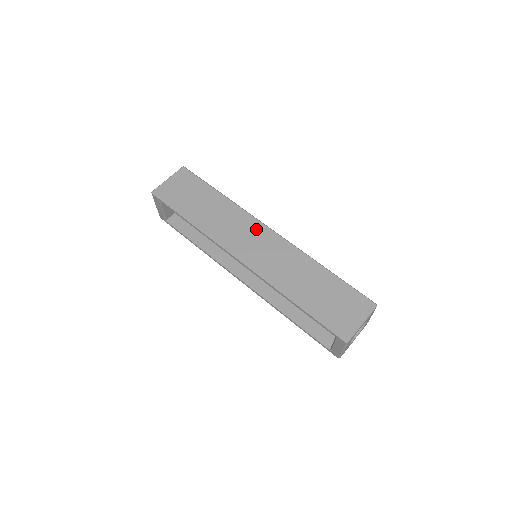
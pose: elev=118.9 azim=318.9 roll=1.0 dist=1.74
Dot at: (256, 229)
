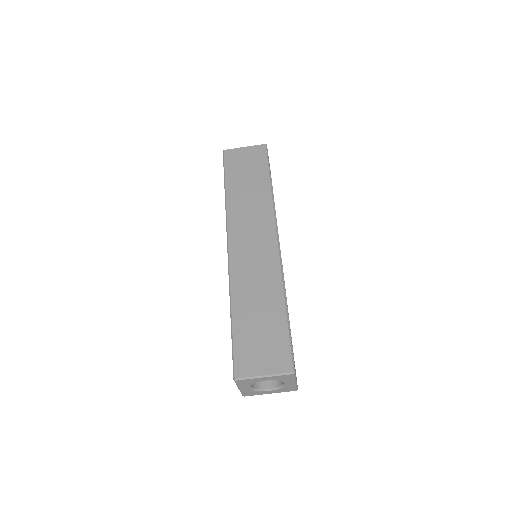
Dot at: (266, 230)
